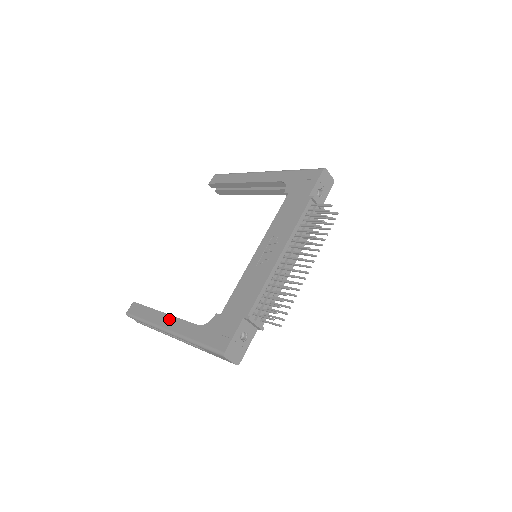
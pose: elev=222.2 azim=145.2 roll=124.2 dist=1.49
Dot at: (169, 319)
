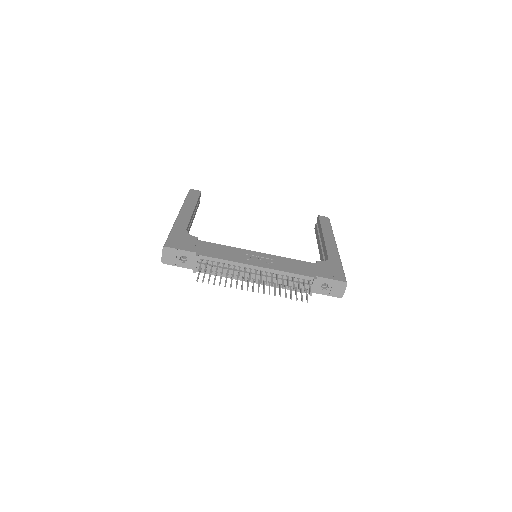
Dot at: (189, 213)
